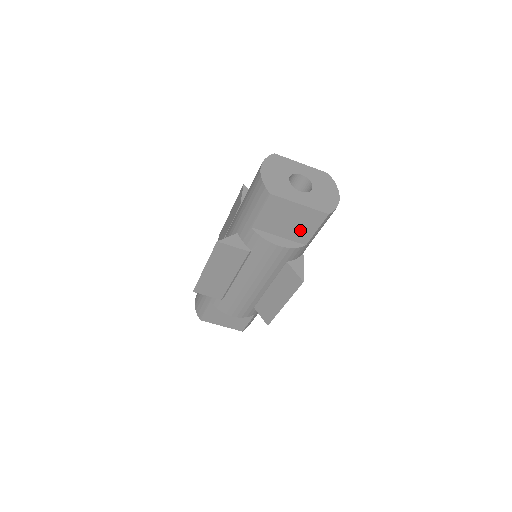
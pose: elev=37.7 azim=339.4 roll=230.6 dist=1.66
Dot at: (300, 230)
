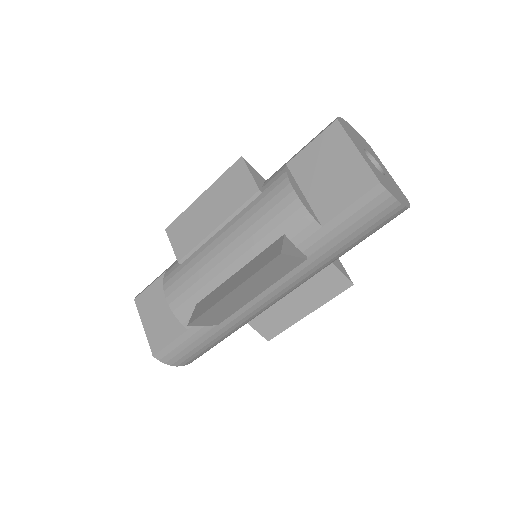
Dot at: (332, 195)
